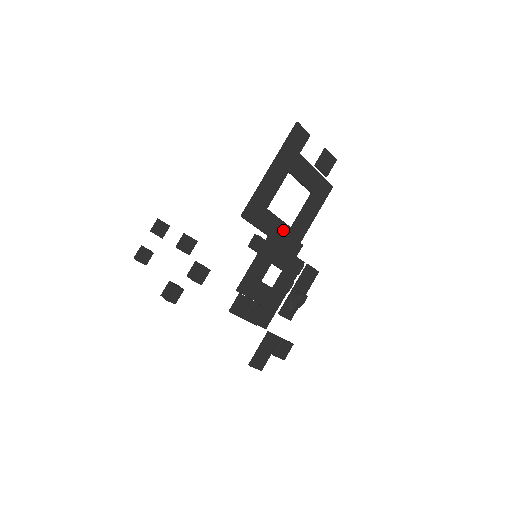
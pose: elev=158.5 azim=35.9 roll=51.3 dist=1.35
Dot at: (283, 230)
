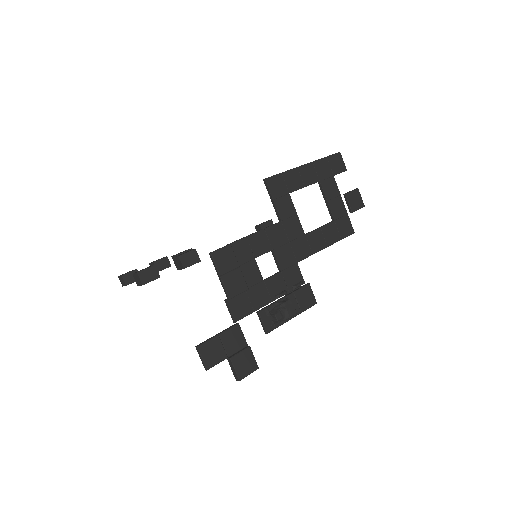
Dot at: (296, 228)
